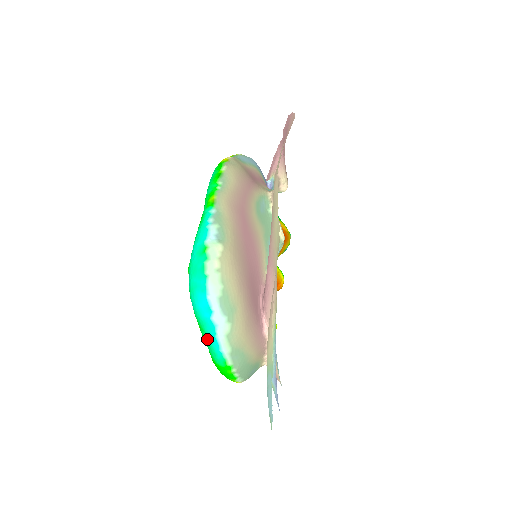
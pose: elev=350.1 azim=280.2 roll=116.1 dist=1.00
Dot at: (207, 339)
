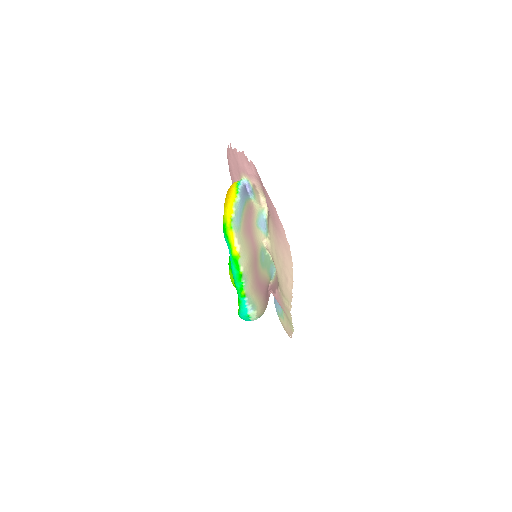
Dot at: occluded
